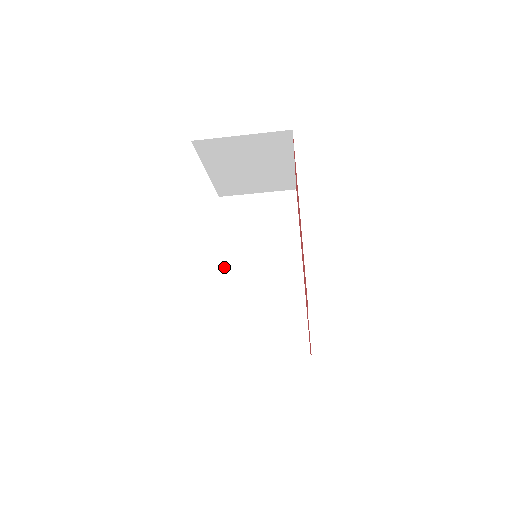
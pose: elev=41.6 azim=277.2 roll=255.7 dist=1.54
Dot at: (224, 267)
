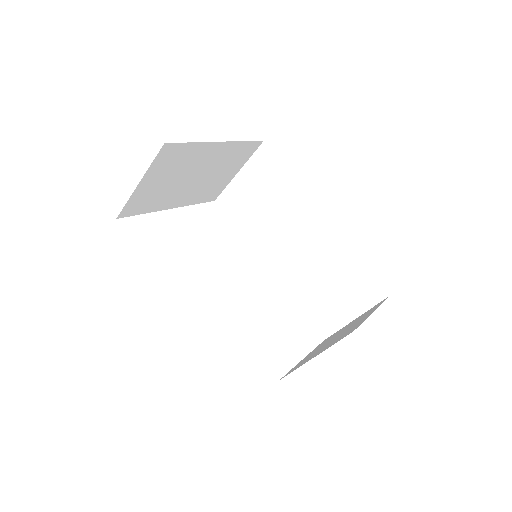
Dot at: (263, 260)
